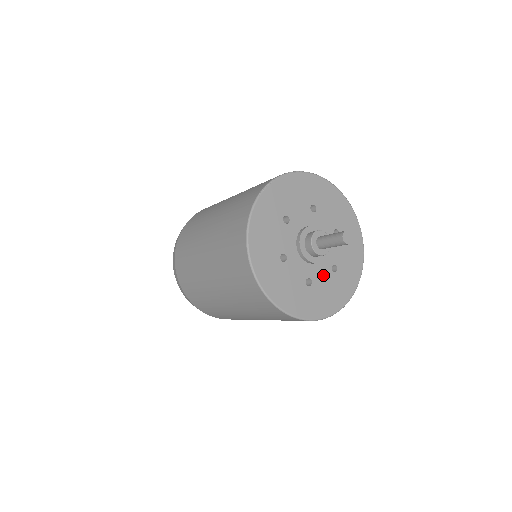
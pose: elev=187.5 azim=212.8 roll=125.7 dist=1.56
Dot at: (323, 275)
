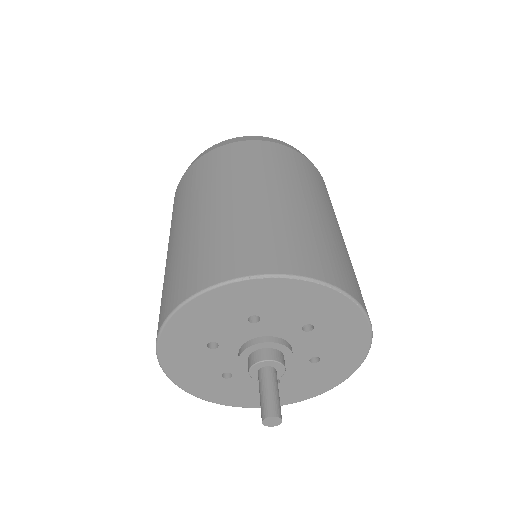
Dot at: (253, 379)
